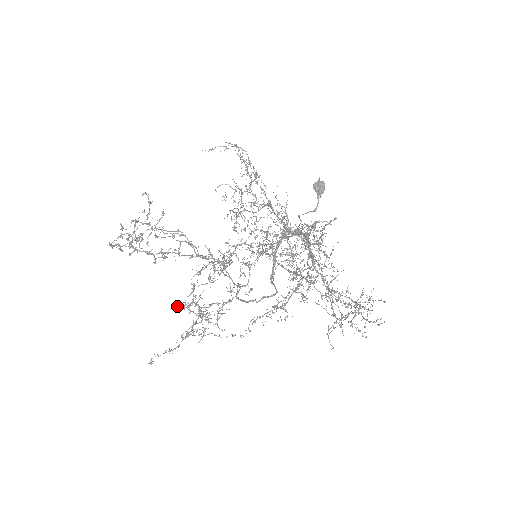
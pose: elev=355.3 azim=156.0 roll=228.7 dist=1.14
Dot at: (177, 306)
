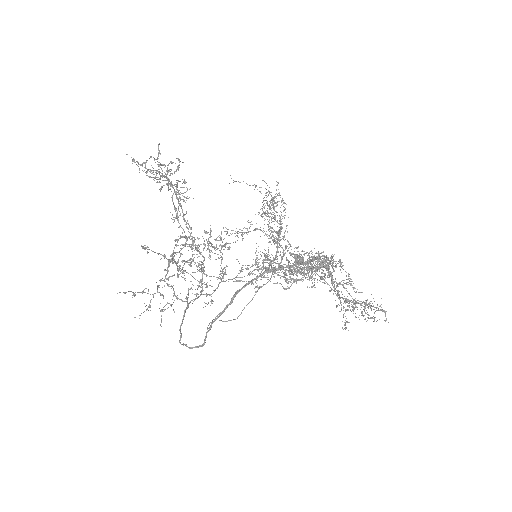
Dot at: occluded
